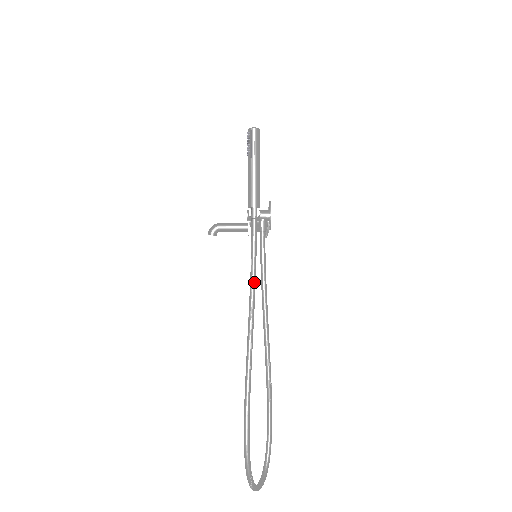
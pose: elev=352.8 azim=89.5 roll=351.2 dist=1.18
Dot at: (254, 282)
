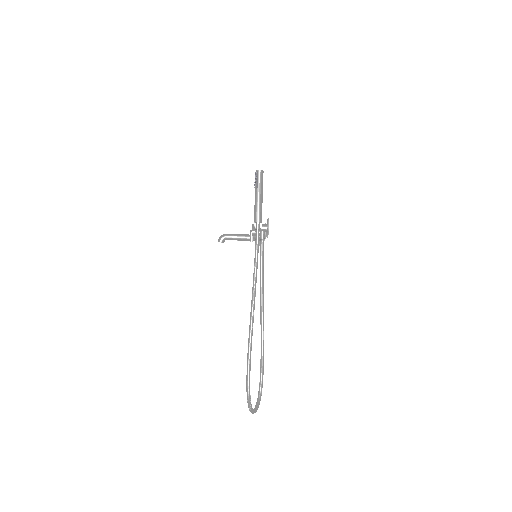
Dot at: (256, 272)
